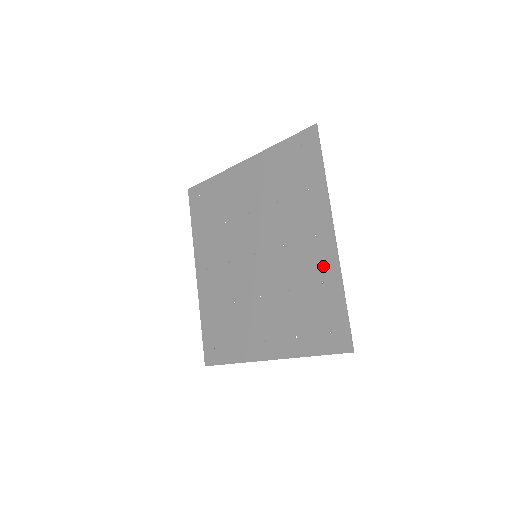
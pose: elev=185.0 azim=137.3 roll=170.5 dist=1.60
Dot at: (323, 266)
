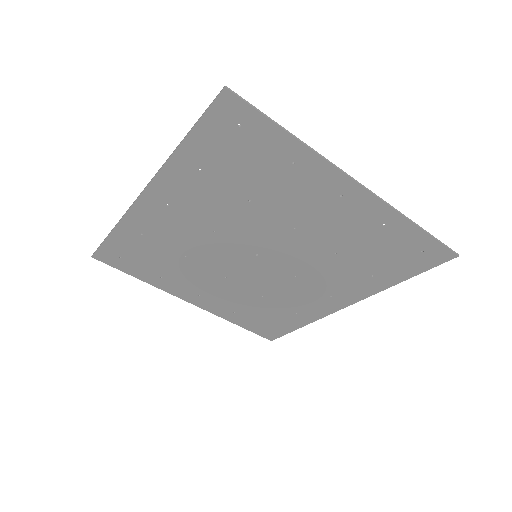
Dot at: (310, 310)
